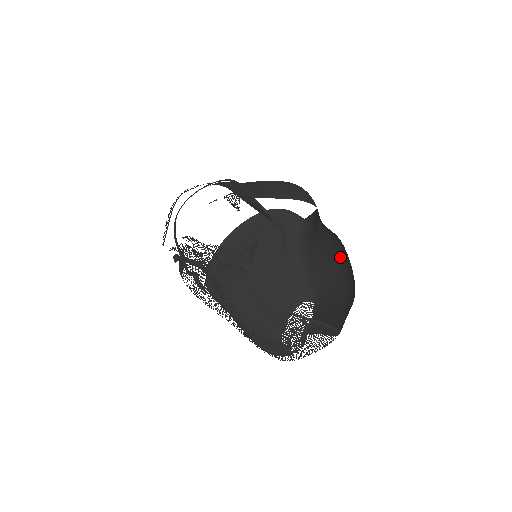
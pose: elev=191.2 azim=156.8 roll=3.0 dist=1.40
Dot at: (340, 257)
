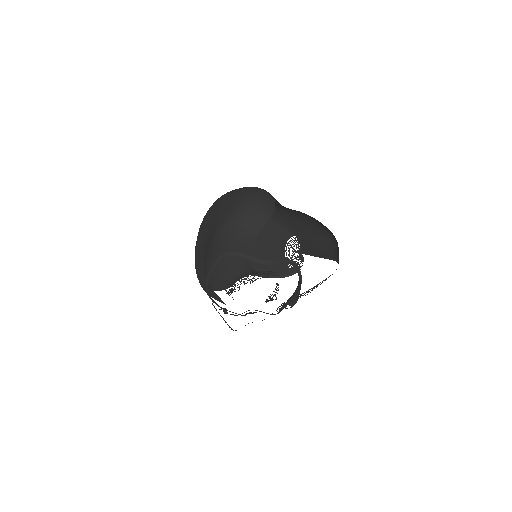
Dot at: (307, 216)
